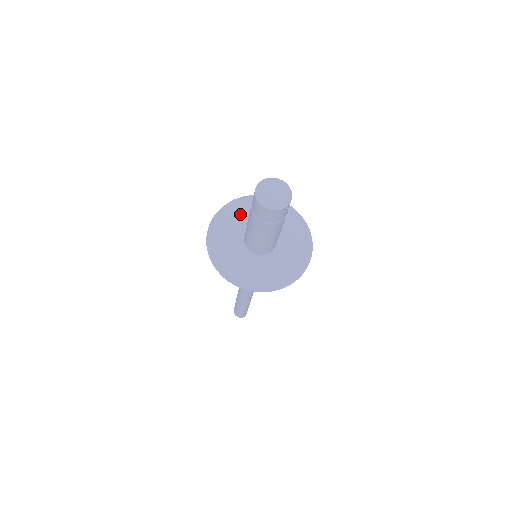
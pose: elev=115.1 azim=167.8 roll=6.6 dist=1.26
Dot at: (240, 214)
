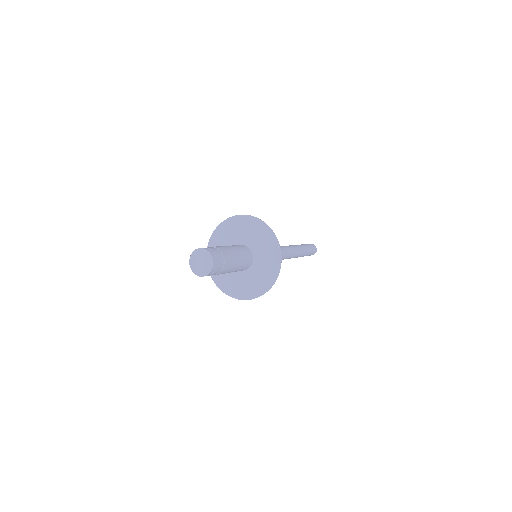
Dot at: occluded
